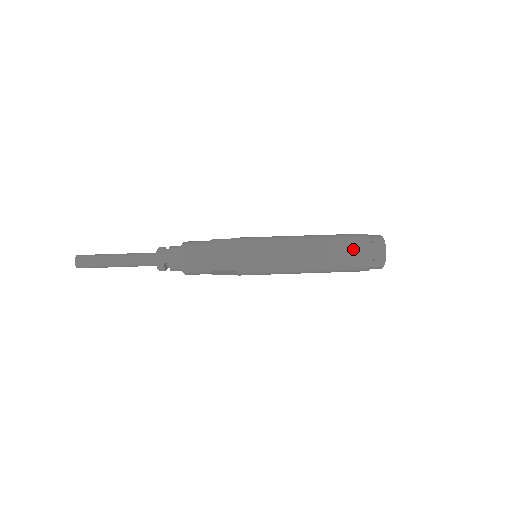
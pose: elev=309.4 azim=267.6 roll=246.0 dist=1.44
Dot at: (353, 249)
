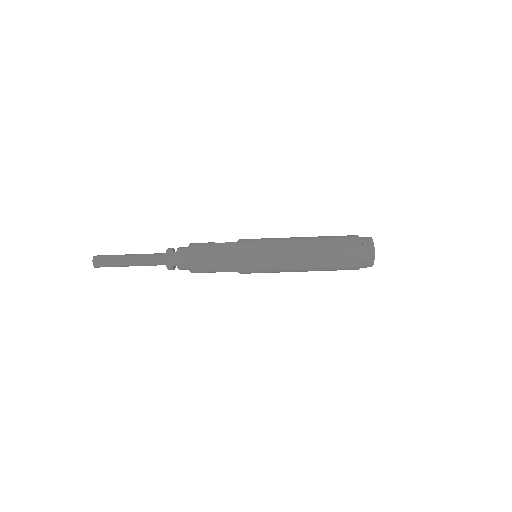
Dot at: (344, 255)
